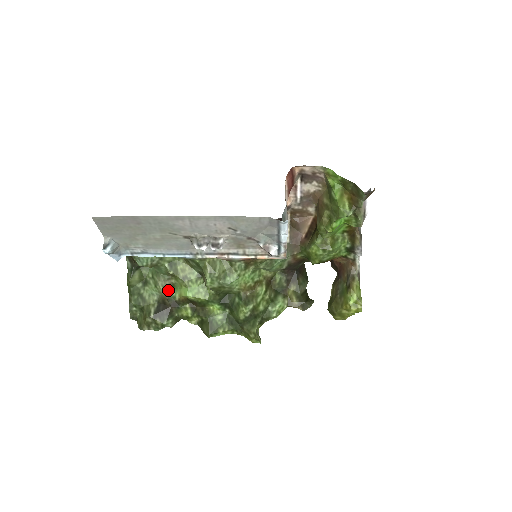
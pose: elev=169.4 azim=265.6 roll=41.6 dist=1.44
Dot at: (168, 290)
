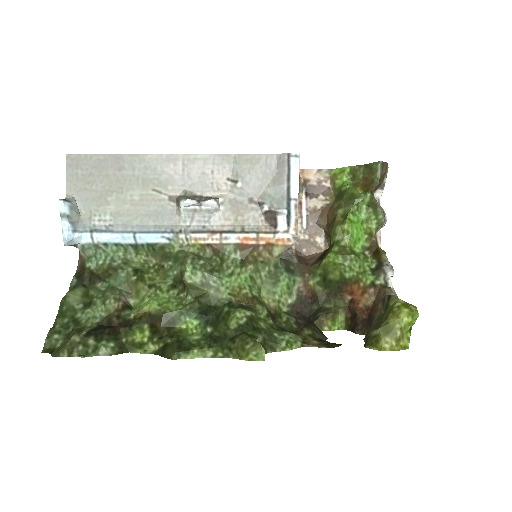
Dot at: (121, 305)
